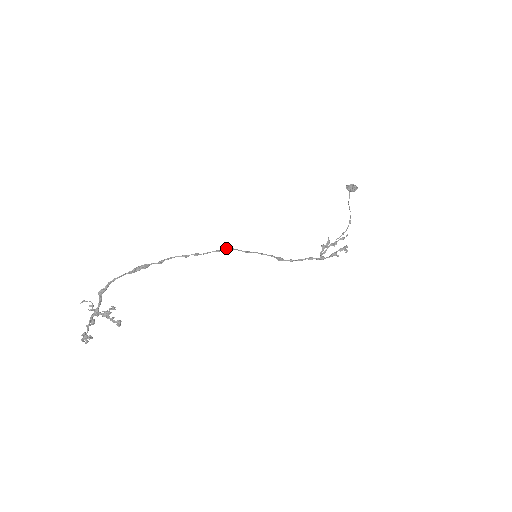
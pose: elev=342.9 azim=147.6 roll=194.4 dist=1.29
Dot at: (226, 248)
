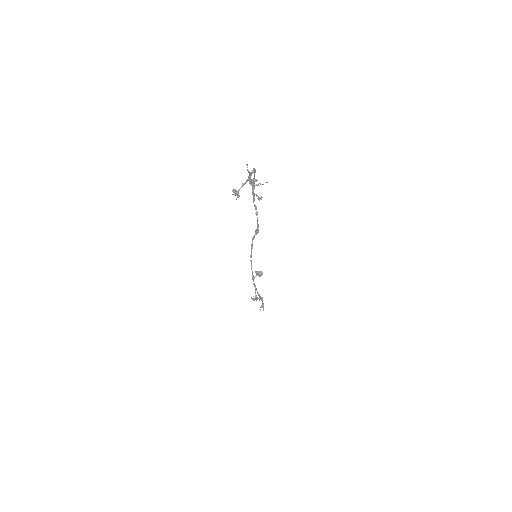
Dot at: (258, 229)
